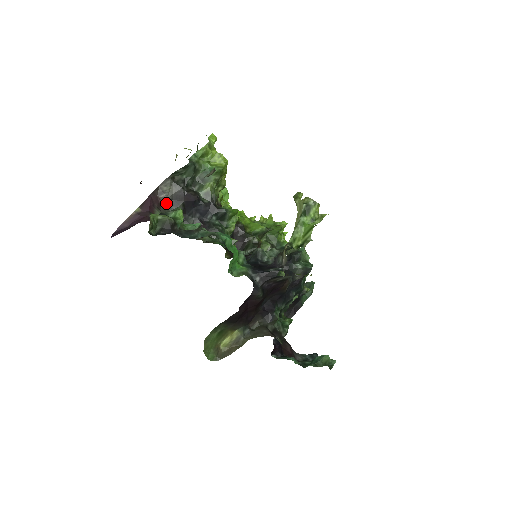
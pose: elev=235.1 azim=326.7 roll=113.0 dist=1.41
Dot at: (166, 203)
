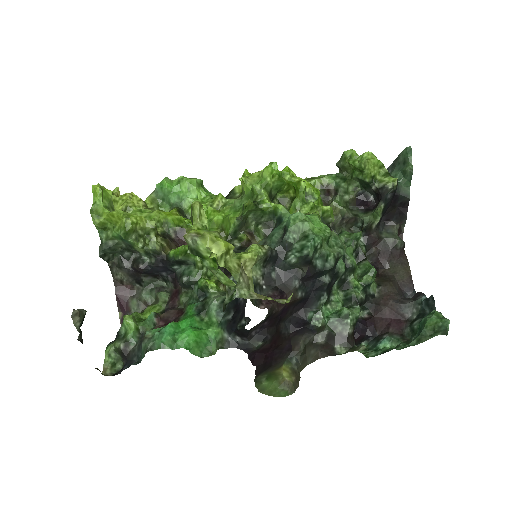
Dot at: (134, 284)
